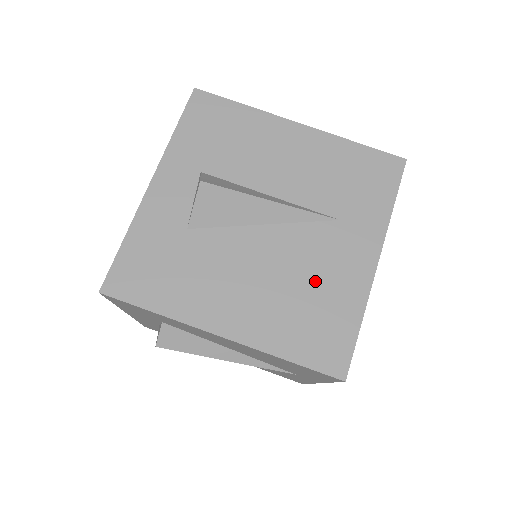
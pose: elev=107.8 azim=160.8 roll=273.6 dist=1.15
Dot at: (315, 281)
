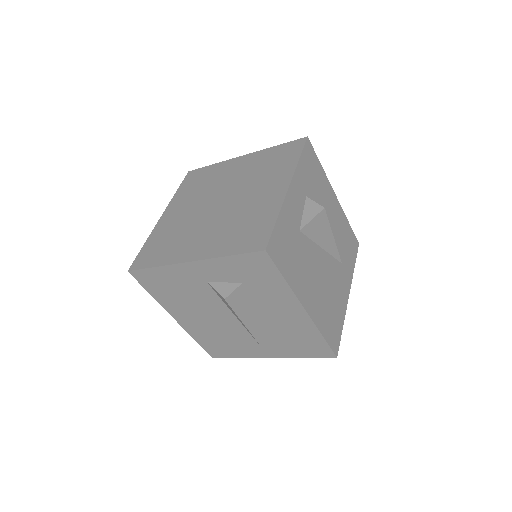
Dot at: (334, 294)
